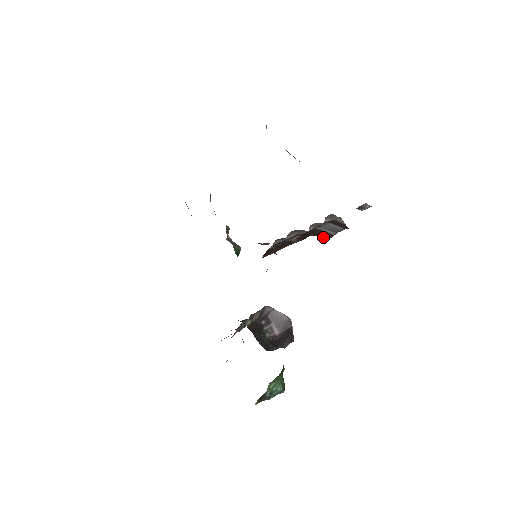
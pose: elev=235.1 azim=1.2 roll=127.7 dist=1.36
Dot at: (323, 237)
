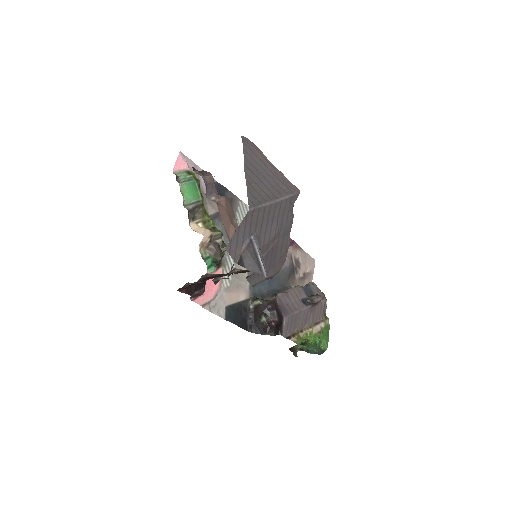
Dot at: occluded
